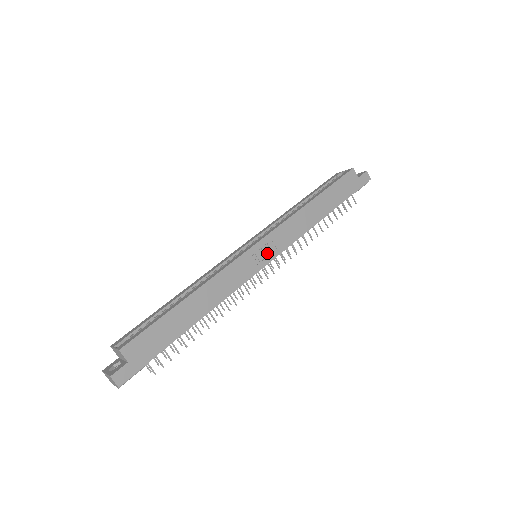
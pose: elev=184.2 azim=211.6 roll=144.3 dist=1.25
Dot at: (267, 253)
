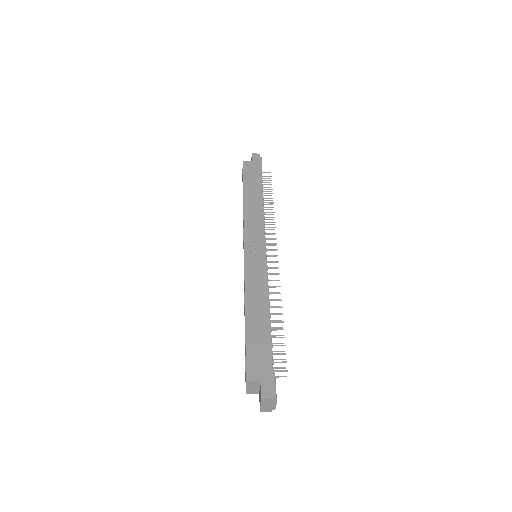
Dot at: (257, 245)
